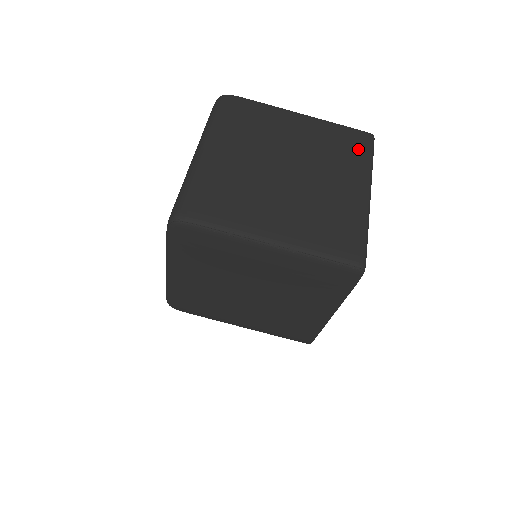
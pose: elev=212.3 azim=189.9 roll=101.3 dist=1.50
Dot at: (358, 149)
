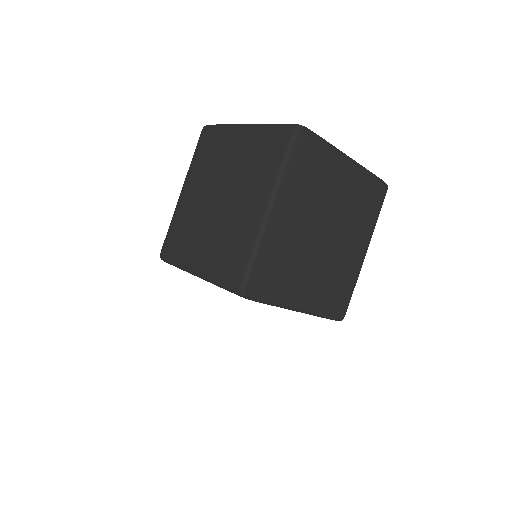
Dot at: (273, 155)
